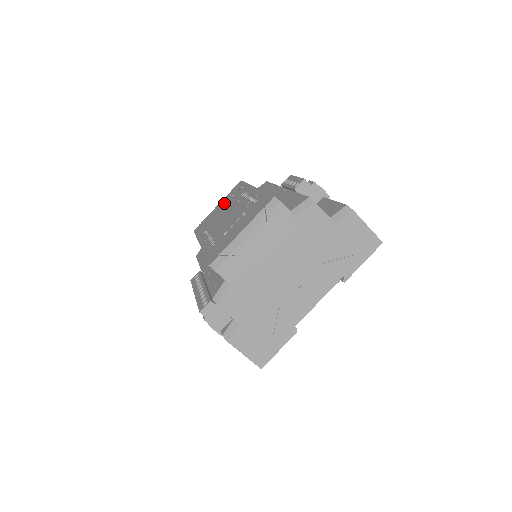
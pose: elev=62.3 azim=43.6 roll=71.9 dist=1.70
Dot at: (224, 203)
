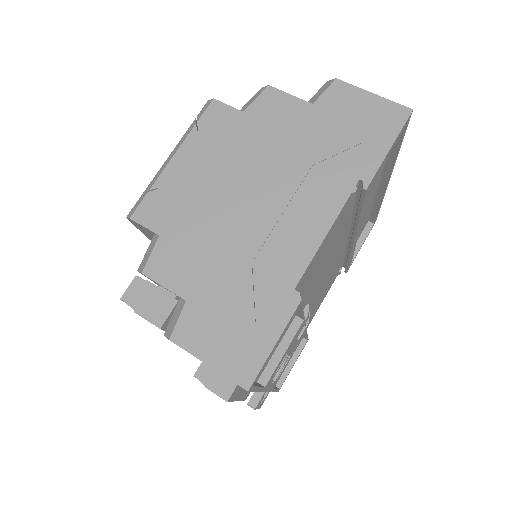
Dot at: occluded
